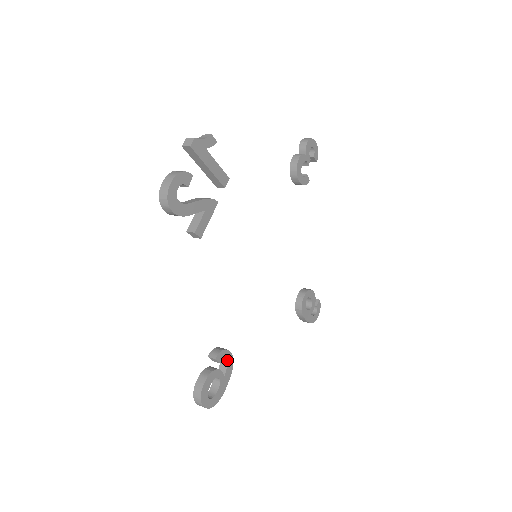
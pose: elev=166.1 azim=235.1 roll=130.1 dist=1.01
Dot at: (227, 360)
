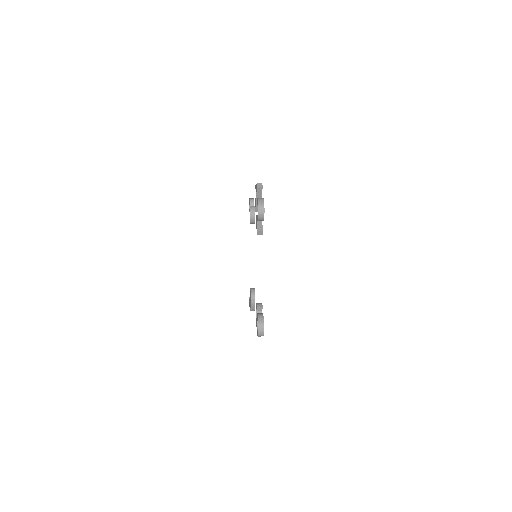
Dot at: occluded
